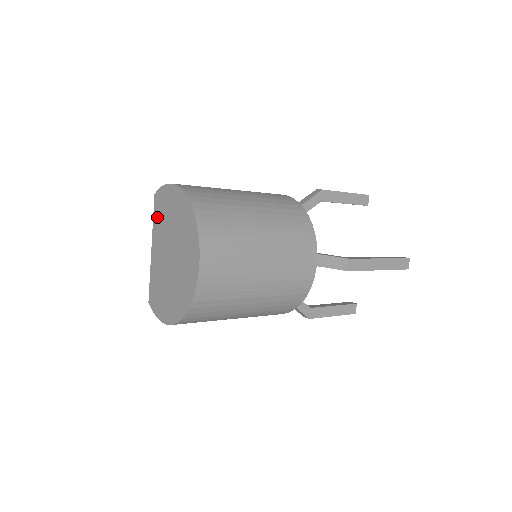
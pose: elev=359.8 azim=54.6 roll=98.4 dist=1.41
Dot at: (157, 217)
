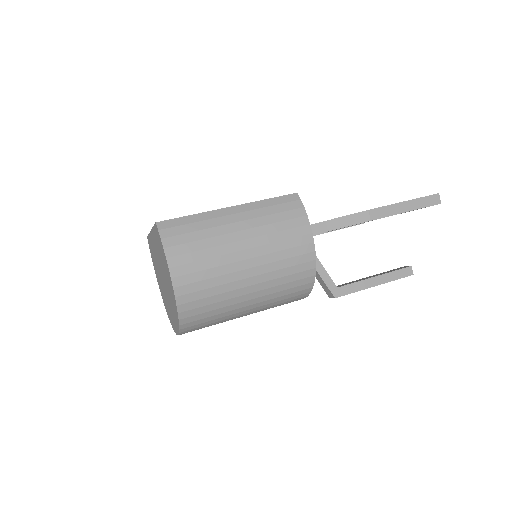
Dot at: (156, 238)
